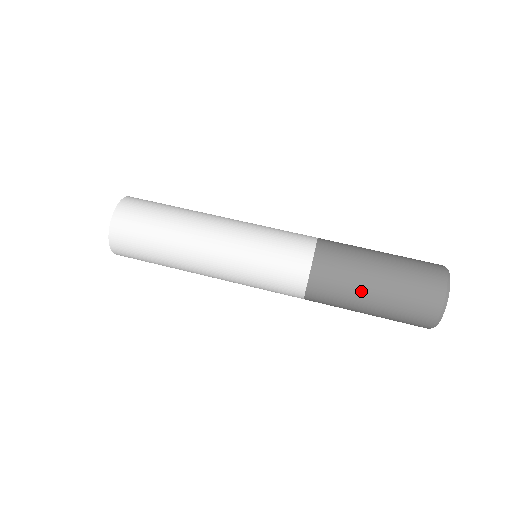
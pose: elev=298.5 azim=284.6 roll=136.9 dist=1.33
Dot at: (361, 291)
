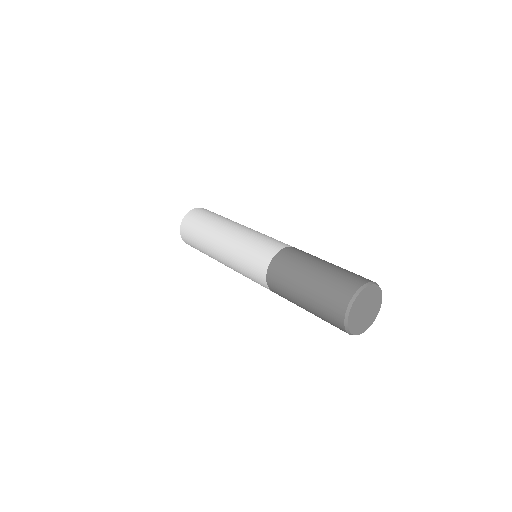
Dot at: (303, 270)
